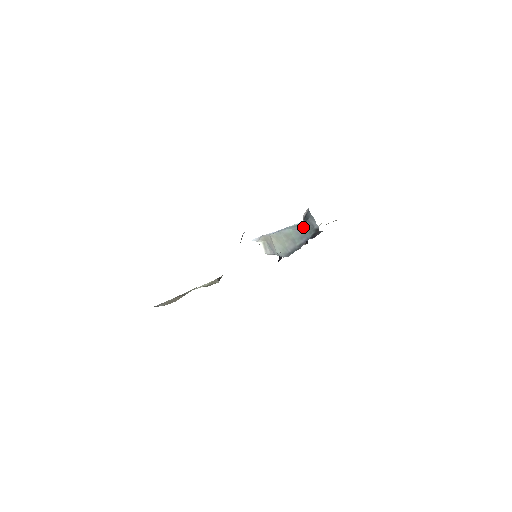
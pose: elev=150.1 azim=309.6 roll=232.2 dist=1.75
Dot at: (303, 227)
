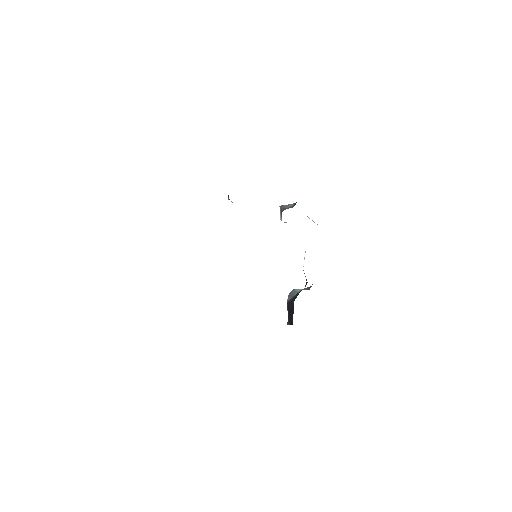
Dot at: occluded
